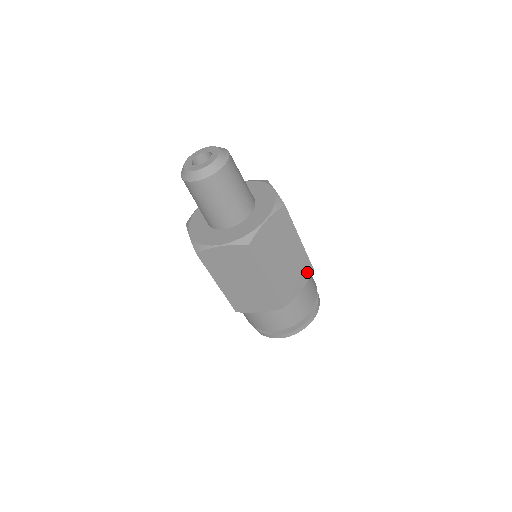
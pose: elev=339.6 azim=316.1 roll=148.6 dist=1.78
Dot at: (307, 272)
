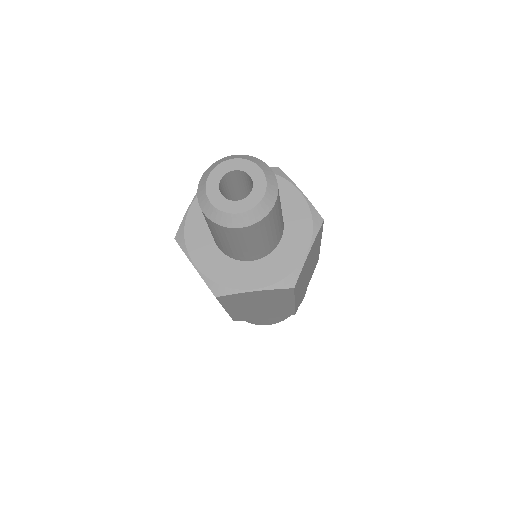
Dot at: occluded
